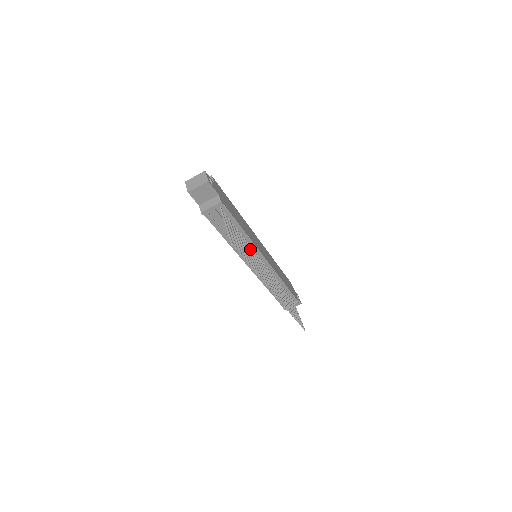
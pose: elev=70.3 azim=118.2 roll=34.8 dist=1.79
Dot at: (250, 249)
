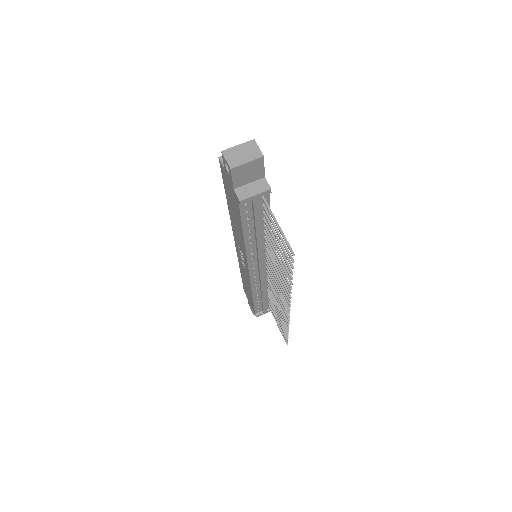
Dot at: (270, 252)
